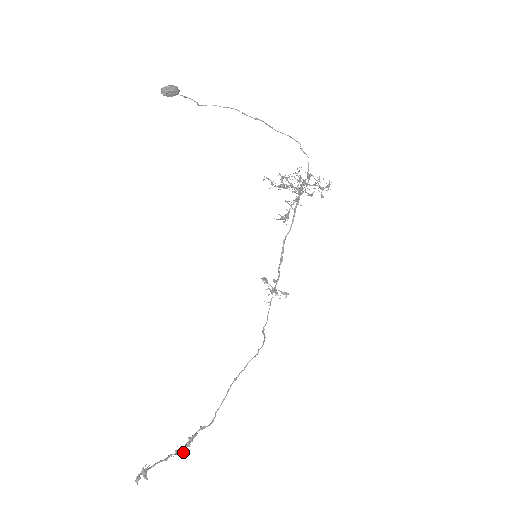
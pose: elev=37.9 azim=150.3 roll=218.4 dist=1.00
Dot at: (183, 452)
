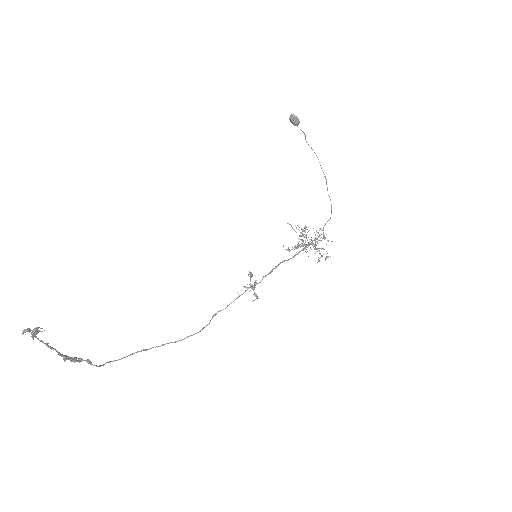
Dot at: (65, 359)
